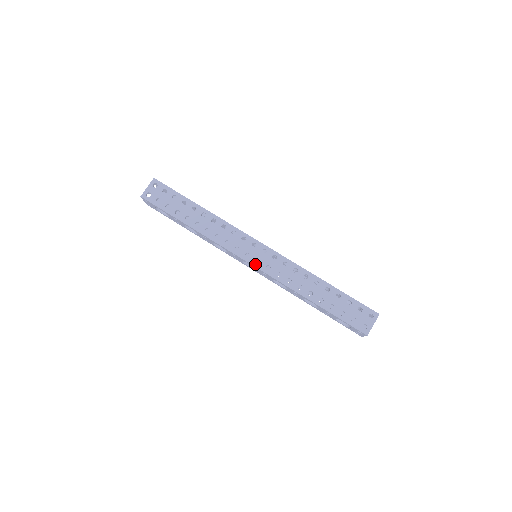
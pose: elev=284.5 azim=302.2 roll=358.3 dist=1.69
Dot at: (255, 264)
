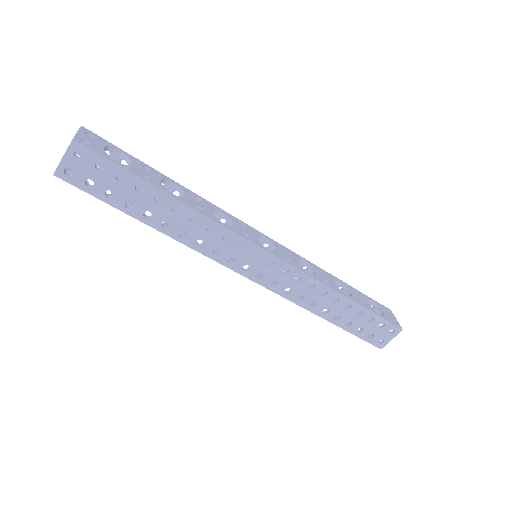
Dot at: (256, 279)
